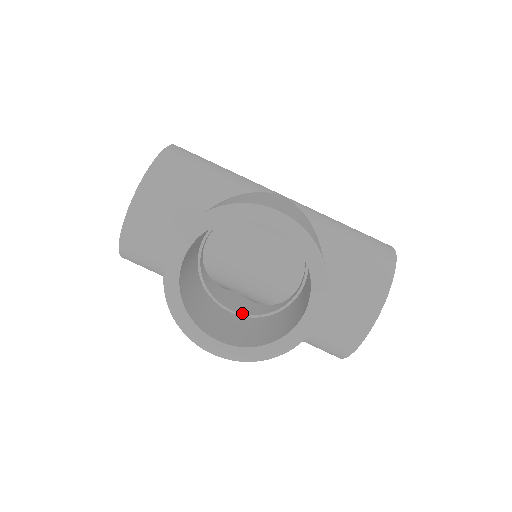
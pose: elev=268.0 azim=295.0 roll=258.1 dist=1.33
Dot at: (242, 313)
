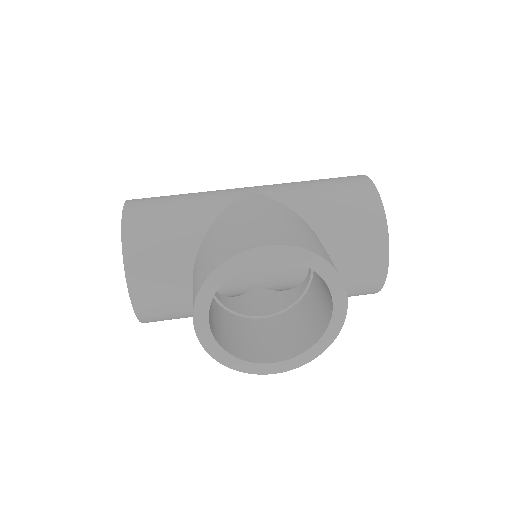
Dot at: (274, 313)
